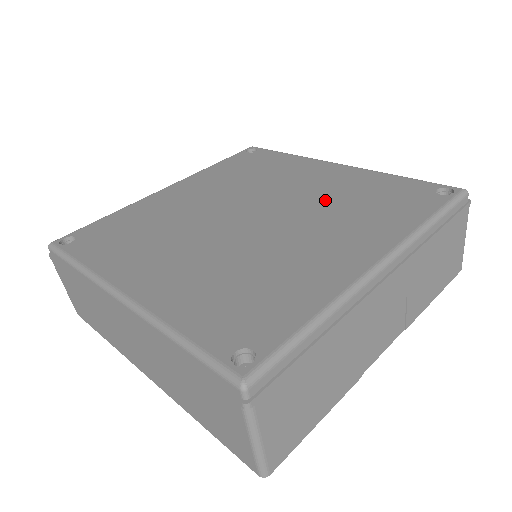
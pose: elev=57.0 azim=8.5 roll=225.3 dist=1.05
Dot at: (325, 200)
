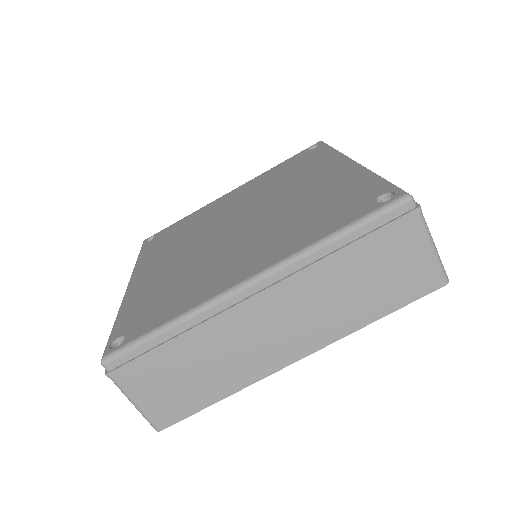
Dot at: (264, 190)
